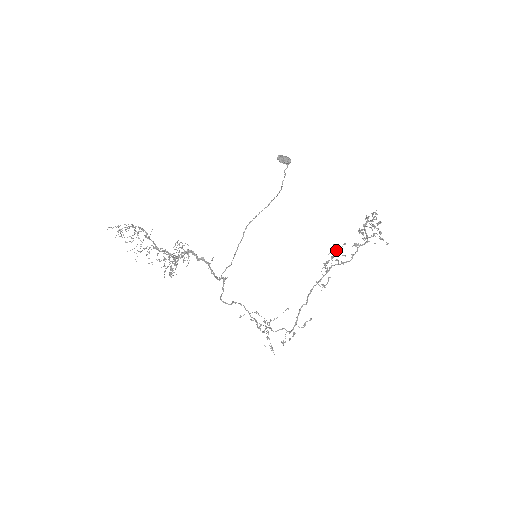
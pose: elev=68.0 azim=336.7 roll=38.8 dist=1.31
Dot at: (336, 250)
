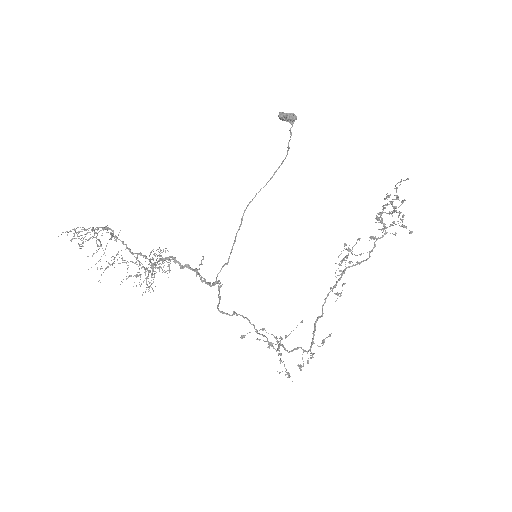
Dot at: occluded
